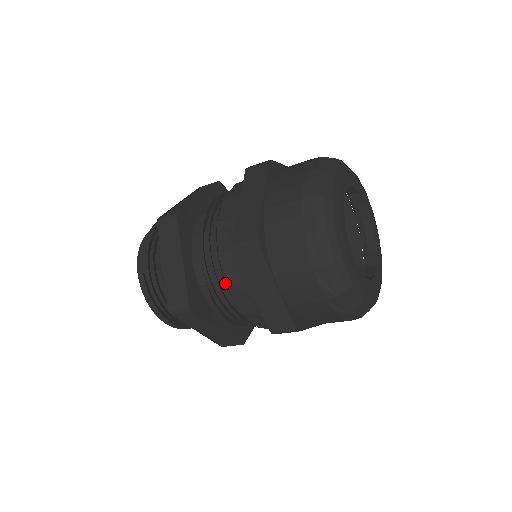
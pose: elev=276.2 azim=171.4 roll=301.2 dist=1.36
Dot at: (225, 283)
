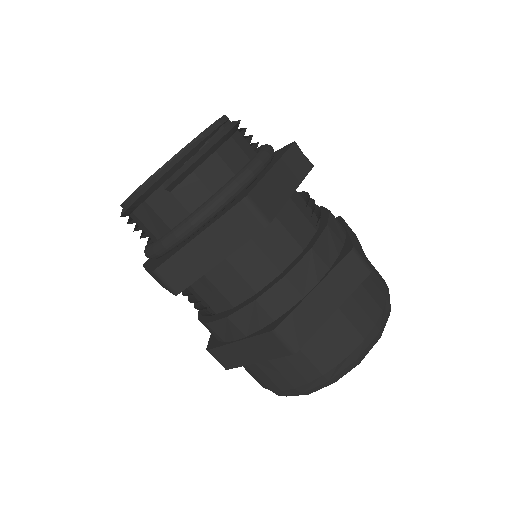
Dot at: (224, 299)
